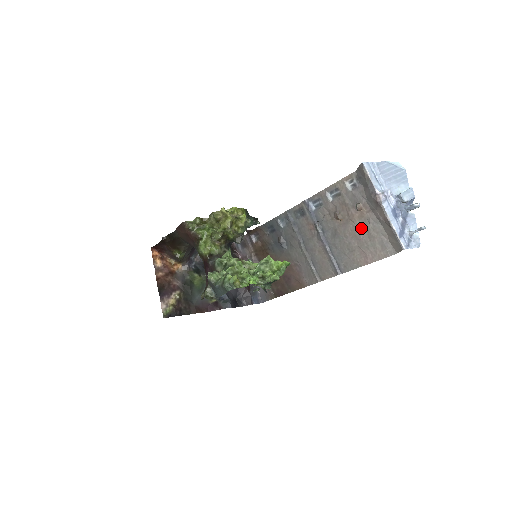
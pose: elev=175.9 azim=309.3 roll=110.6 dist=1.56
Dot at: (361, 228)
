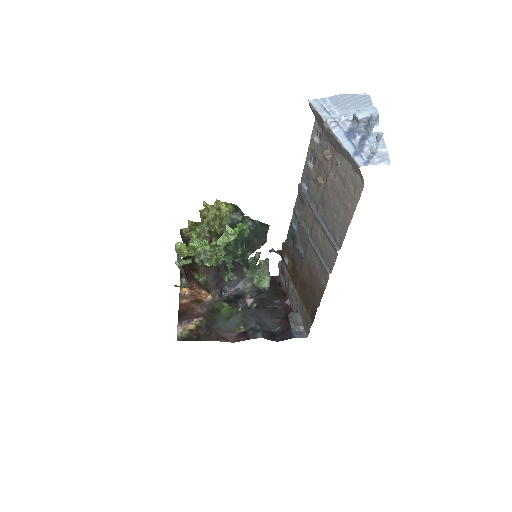
Dot at: (335, 178)
